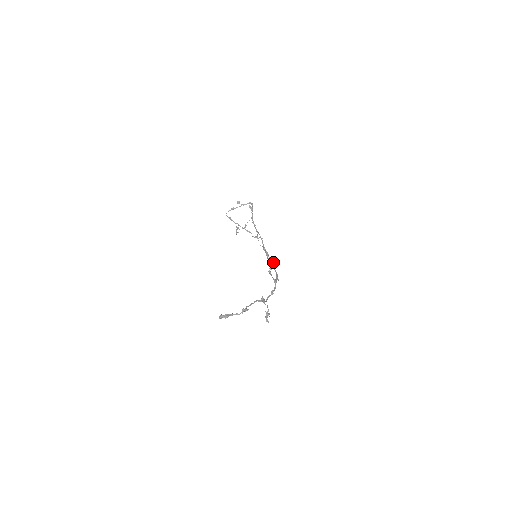
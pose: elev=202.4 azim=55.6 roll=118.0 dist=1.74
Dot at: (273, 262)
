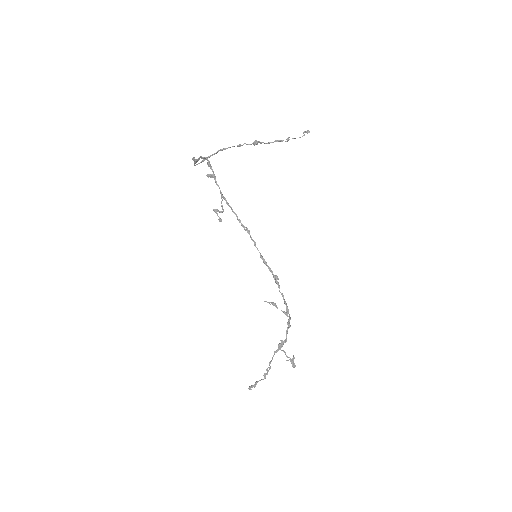
Dot at: (303, 132)
